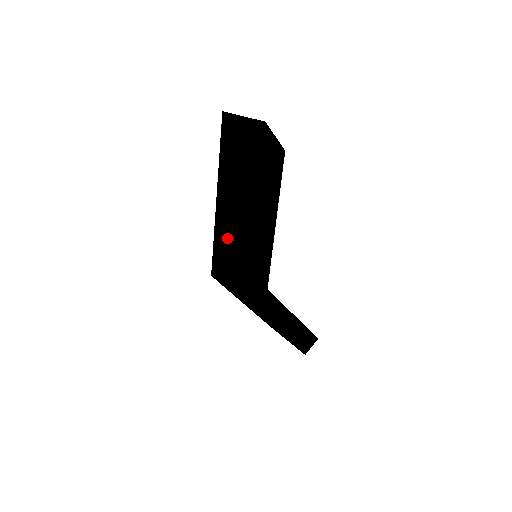
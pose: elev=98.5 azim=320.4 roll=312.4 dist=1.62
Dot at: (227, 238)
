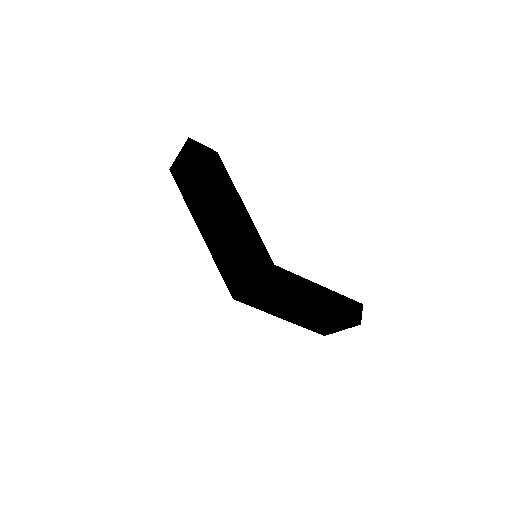
Dot at: (221, 250)
